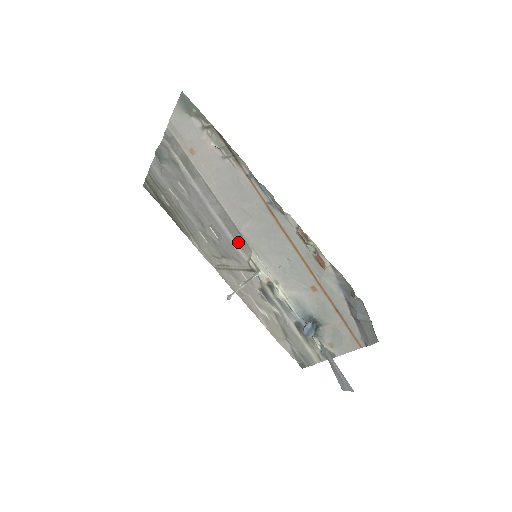
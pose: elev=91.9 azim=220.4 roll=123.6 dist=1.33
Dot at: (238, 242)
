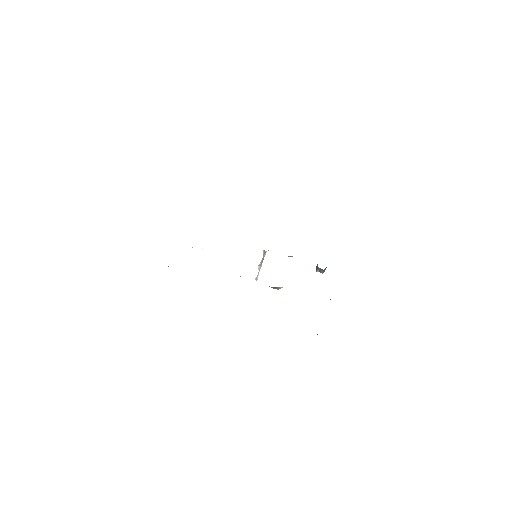
Dot at: occluded
